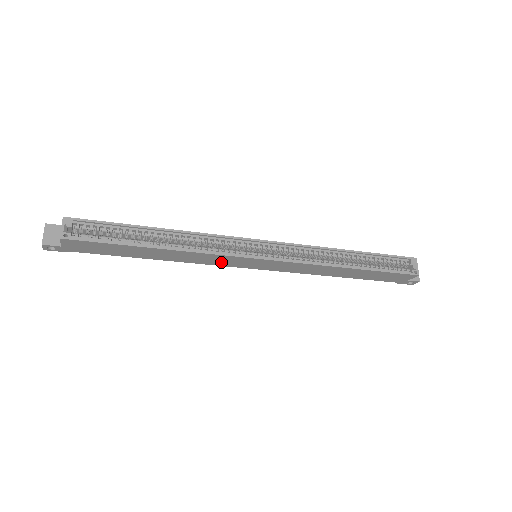
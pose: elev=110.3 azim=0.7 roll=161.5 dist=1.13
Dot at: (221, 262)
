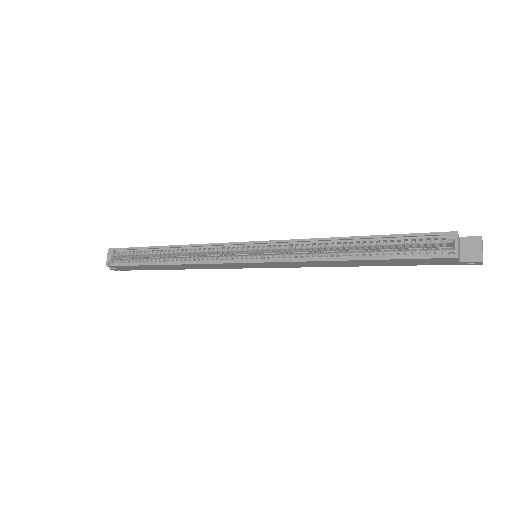
Dot at: (224, 267)
